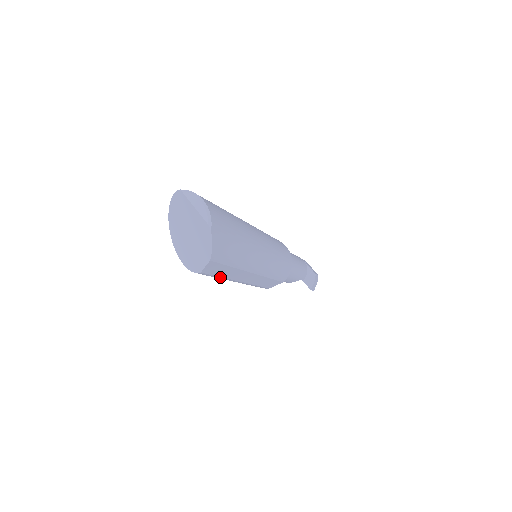
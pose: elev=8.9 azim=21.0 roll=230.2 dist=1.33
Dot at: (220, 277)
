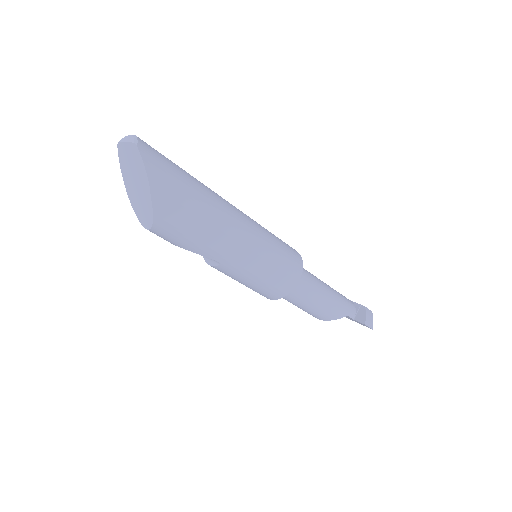
Dot at: (190, 237)
